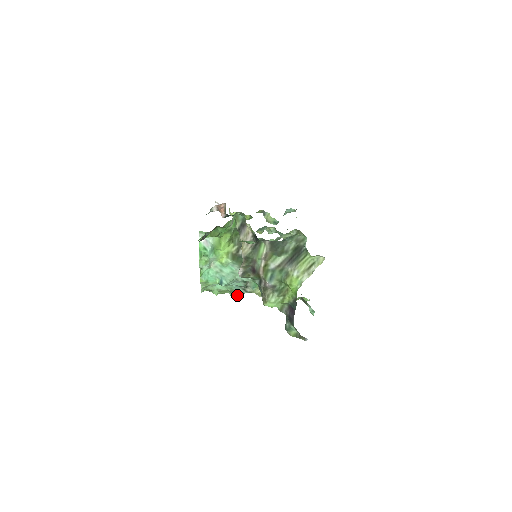
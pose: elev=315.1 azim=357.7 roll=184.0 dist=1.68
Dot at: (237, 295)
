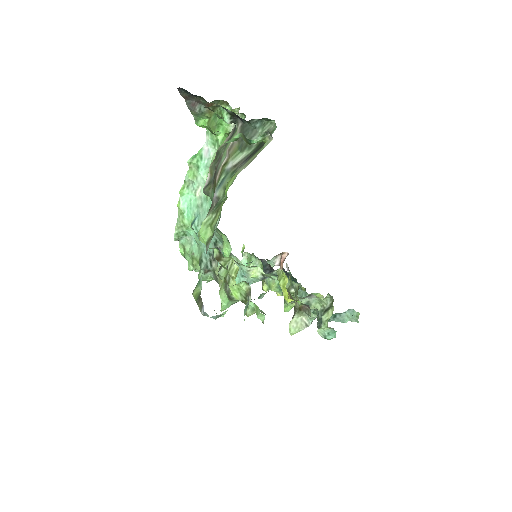
Dot at: (202, 271)
